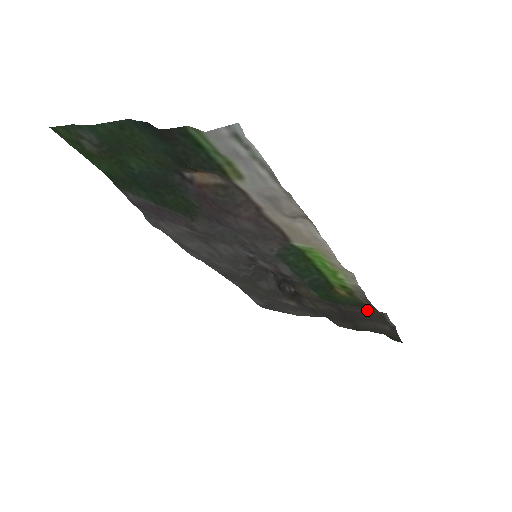
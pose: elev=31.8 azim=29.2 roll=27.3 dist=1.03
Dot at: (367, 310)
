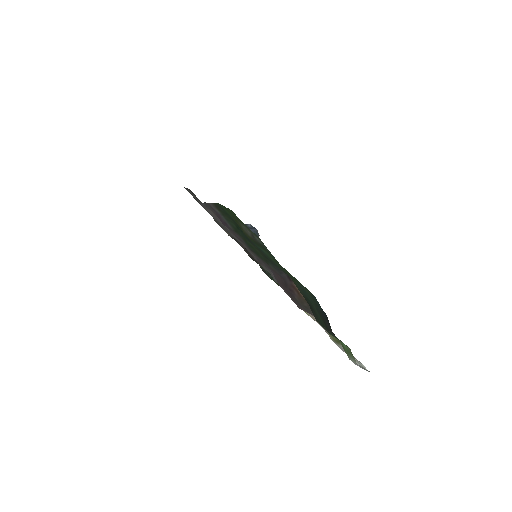
Dot at: occluded
